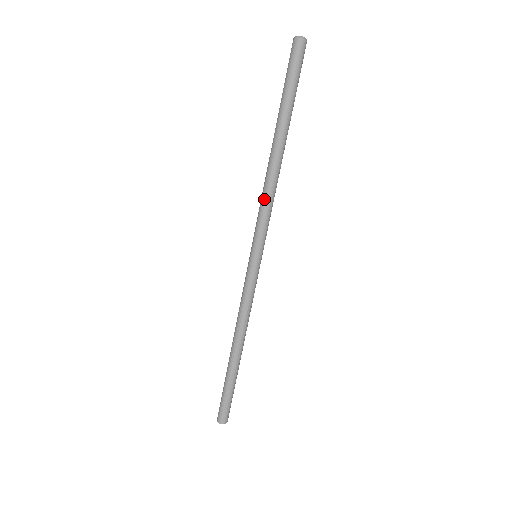
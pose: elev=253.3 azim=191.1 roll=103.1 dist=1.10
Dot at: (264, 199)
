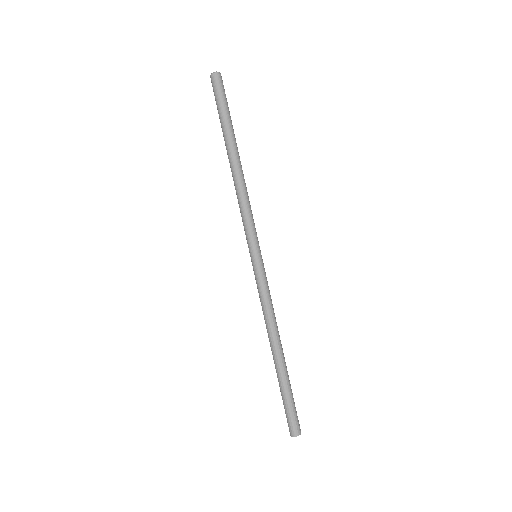
Dot at: (239, 205)
